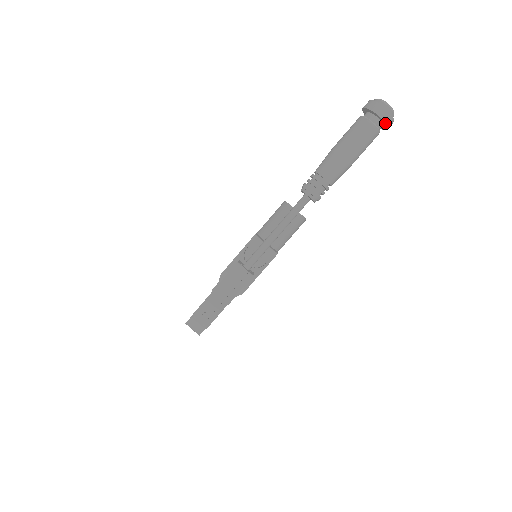
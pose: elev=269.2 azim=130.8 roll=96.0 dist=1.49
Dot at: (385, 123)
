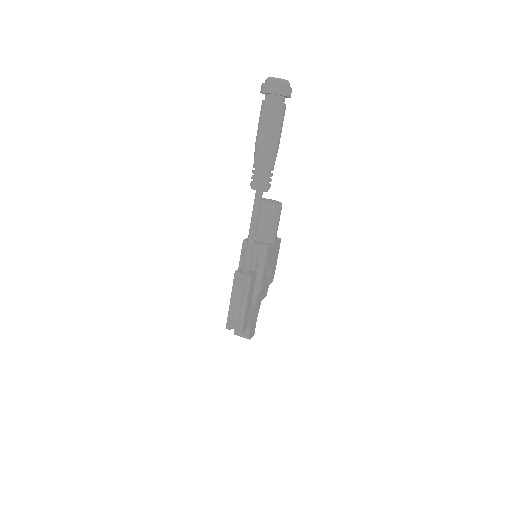
Dot at: (281, 95)
